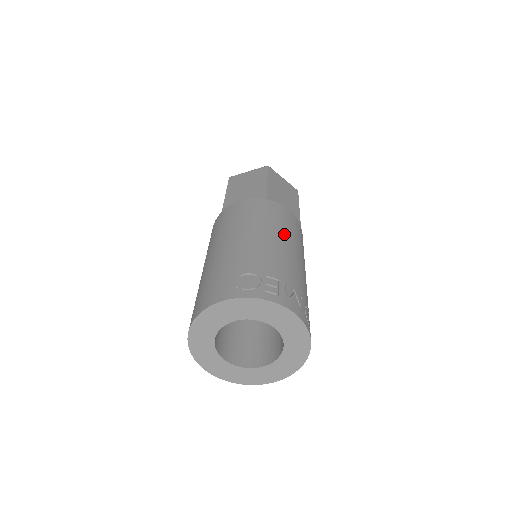
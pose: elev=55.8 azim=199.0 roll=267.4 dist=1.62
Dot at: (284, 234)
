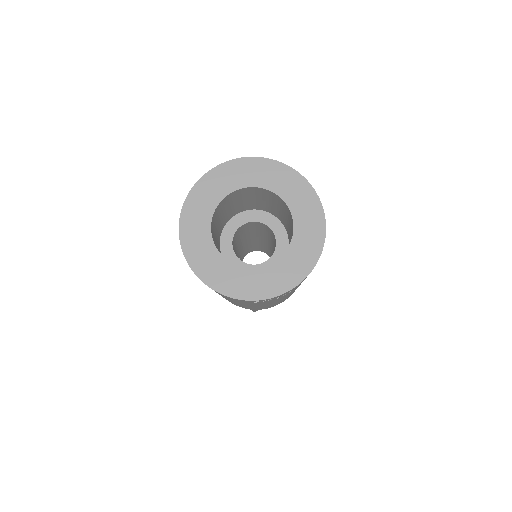
Dot at: occluded
